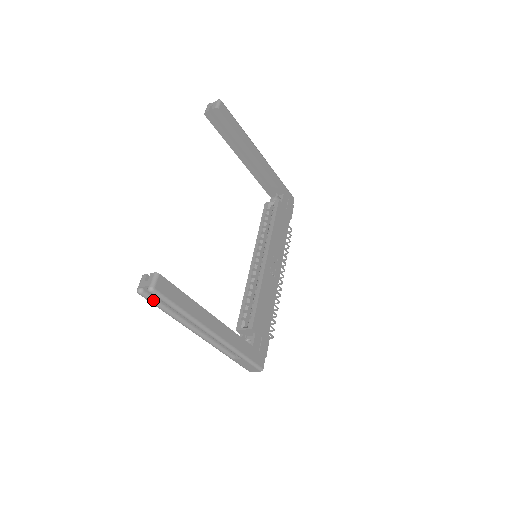
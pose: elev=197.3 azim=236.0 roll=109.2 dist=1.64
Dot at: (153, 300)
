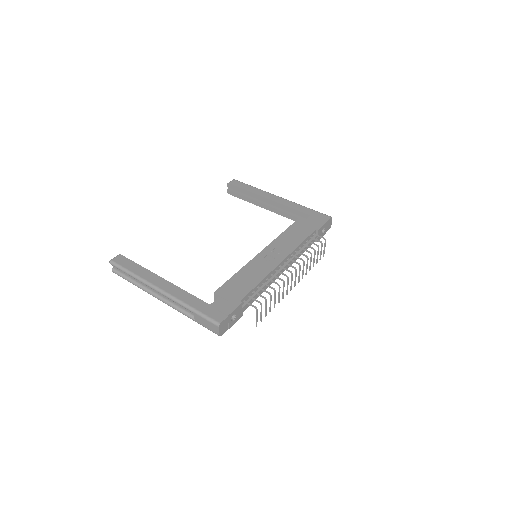
Dot at: (120, 274)
